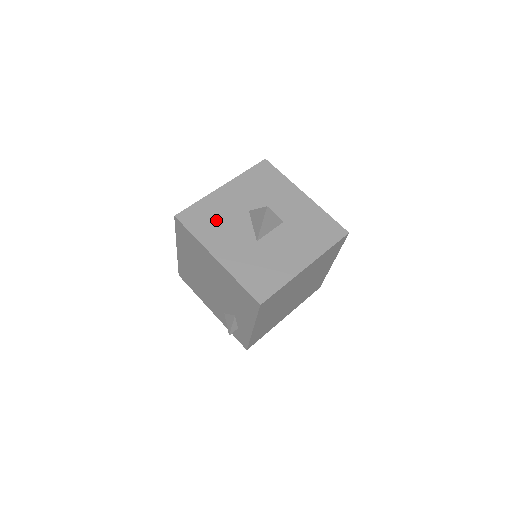
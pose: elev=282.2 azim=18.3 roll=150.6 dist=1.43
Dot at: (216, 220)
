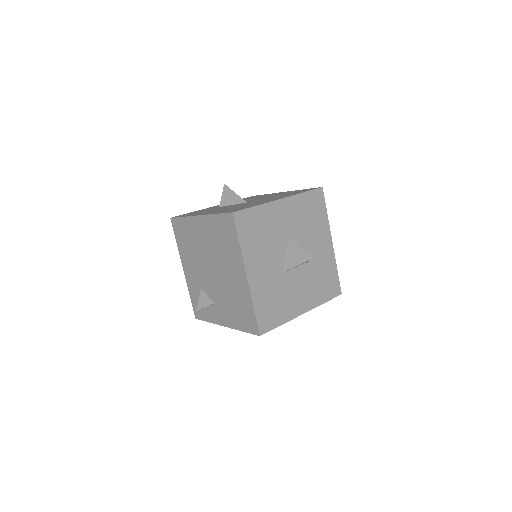
Dot at: (262, 235)
